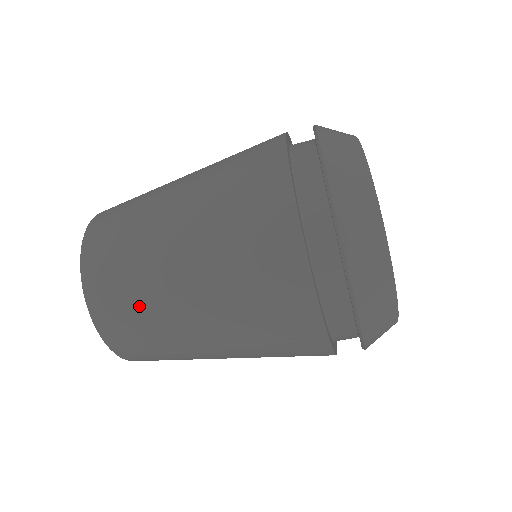
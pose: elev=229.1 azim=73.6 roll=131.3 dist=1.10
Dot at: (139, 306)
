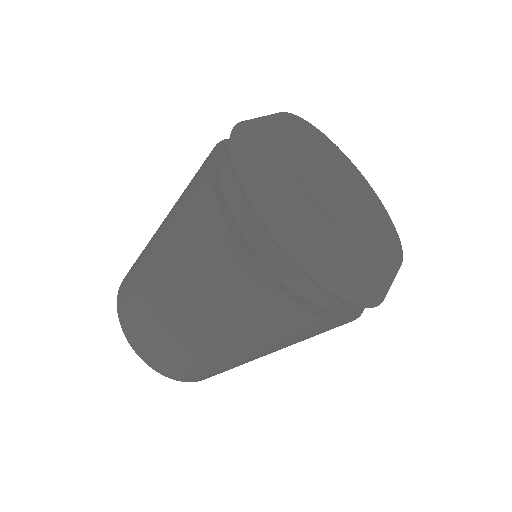
Dot at: (139, 297)
